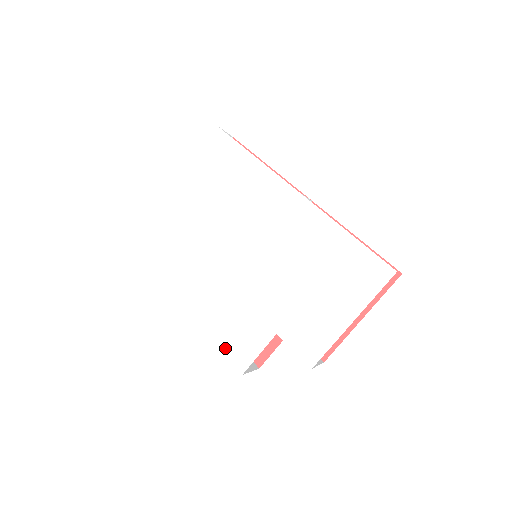
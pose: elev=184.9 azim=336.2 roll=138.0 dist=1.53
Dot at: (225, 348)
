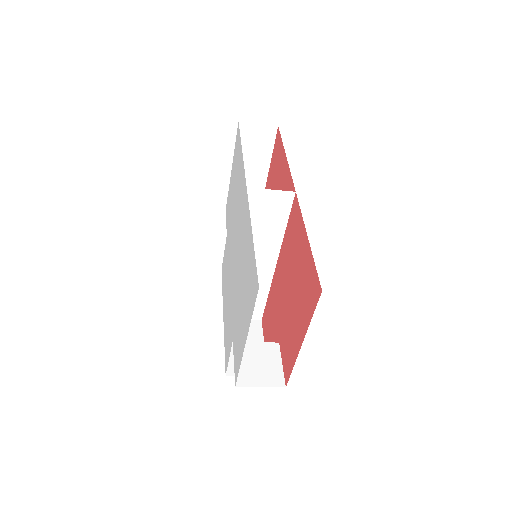
Dot at: (225, 346)
